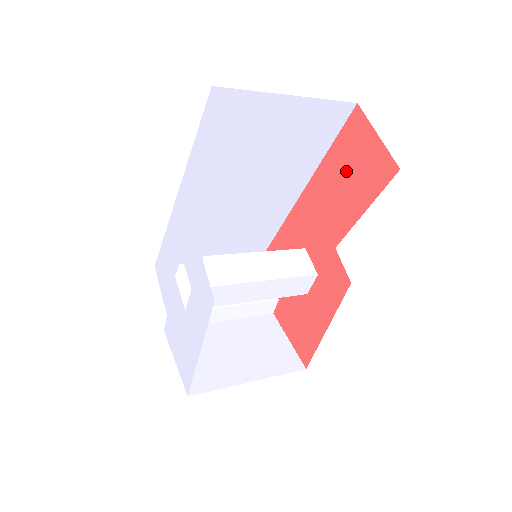
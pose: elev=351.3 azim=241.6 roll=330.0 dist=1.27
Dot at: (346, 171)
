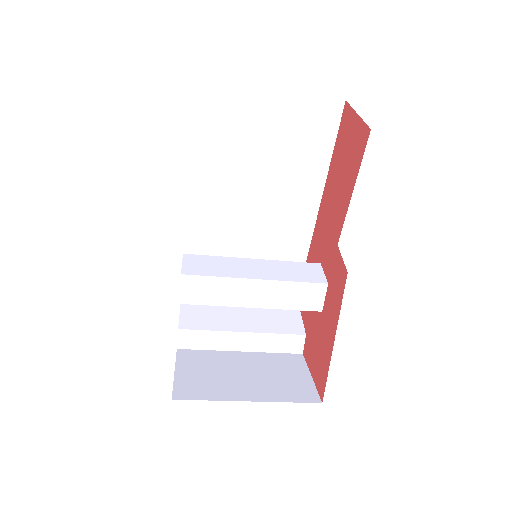
Dot at: (341, 164)
